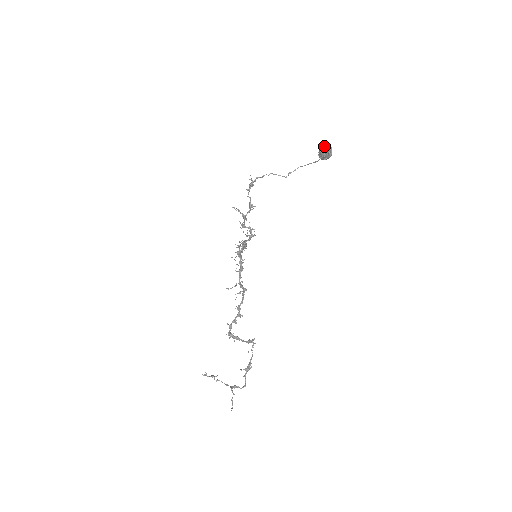
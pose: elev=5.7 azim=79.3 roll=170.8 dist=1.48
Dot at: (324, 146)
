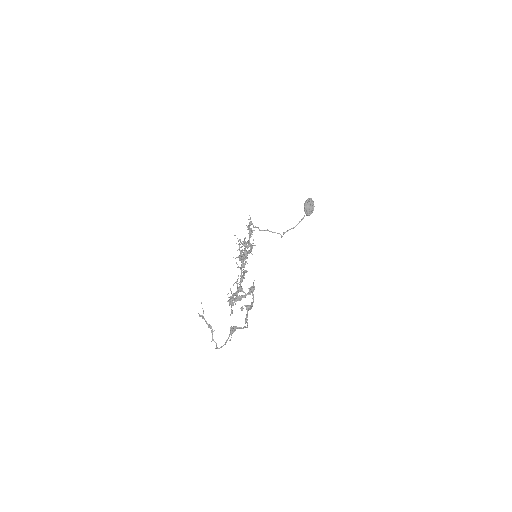
Dot at: (306, 200)
